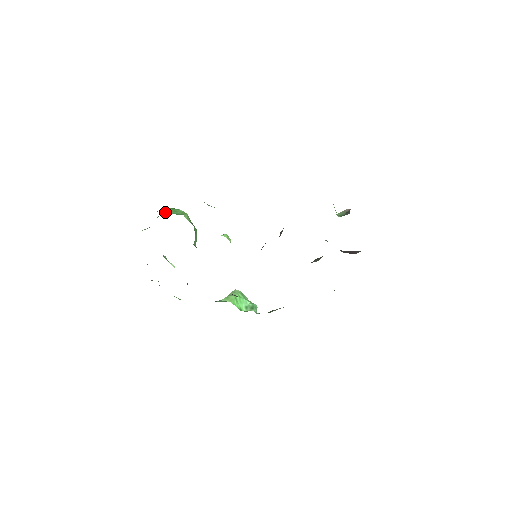
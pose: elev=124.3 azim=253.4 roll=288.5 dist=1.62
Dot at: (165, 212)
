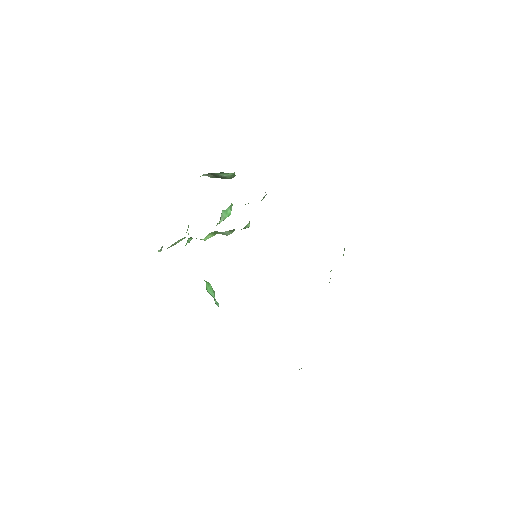
Dot at: occluded
